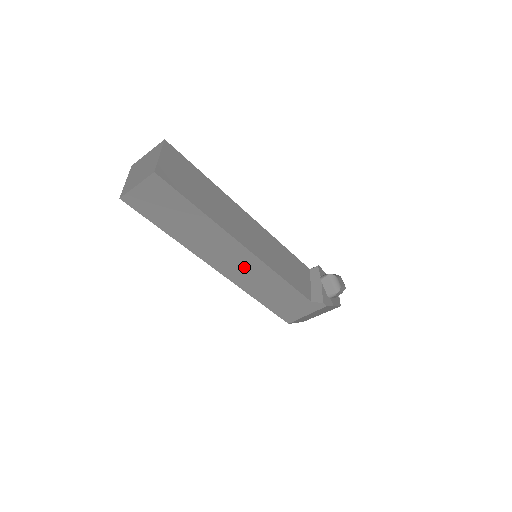
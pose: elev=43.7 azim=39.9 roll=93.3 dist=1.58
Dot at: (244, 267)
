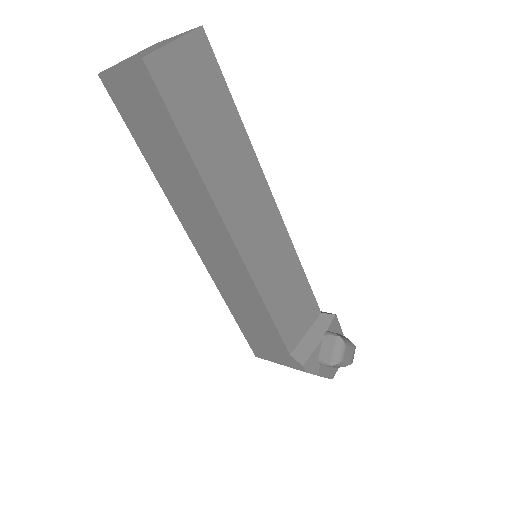
Dot at: (224, 261)
